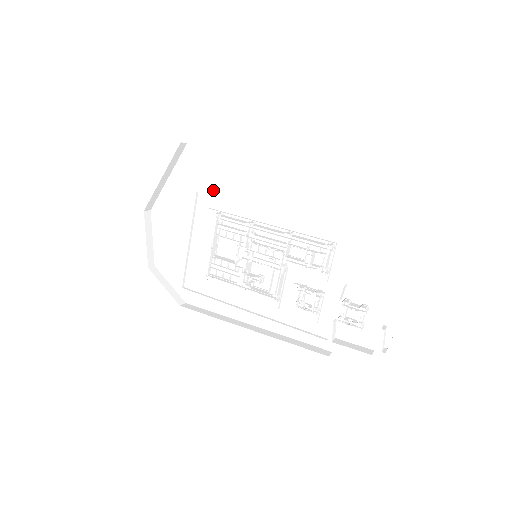
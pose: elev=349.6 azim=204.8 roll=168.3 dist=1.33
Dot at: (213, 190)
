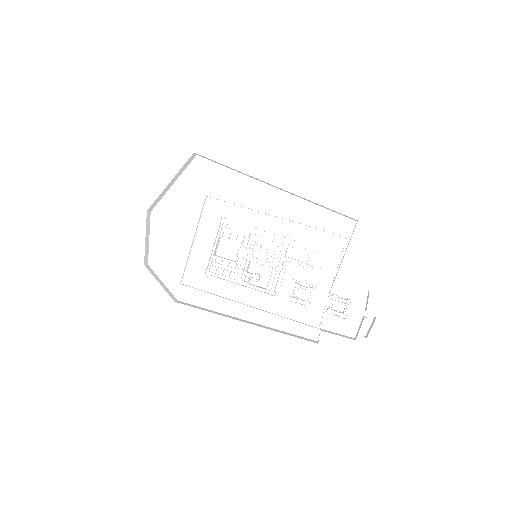
Dot at: (218, 197)
